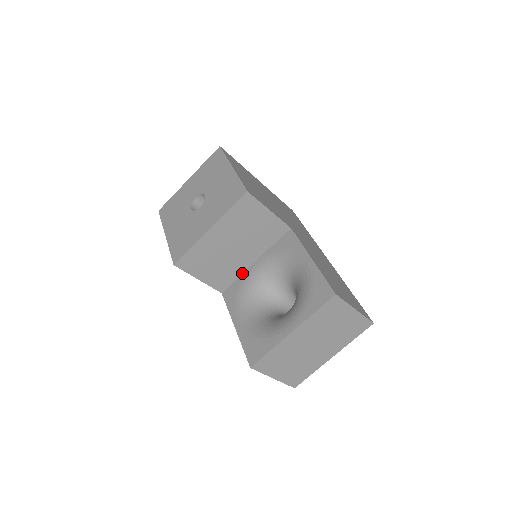
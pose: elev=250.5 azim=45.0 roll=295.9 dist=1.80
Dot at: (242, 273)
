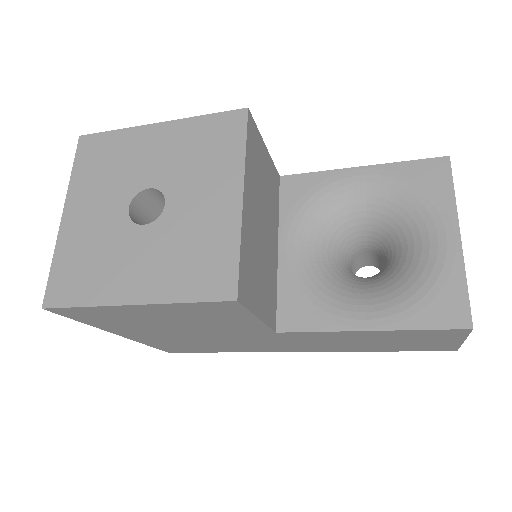
Dot at: (276, 279)
